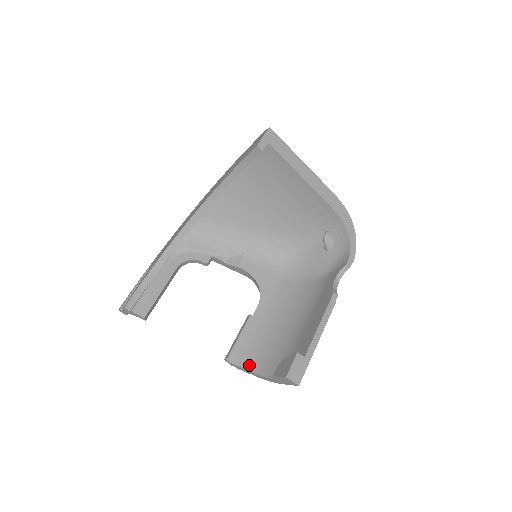
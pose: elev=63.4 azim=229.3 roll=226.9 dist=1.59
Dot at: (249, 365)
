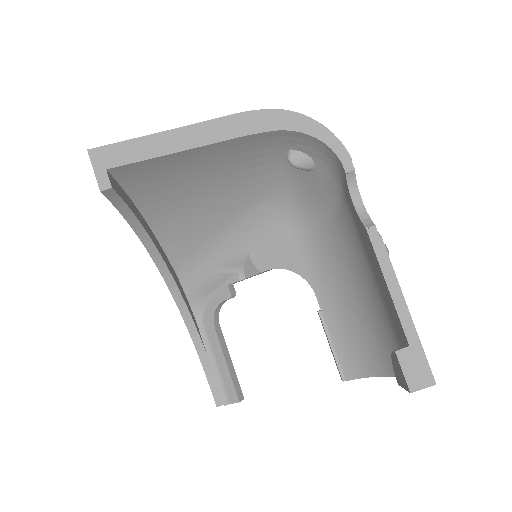
Dot at: (368, 370)
